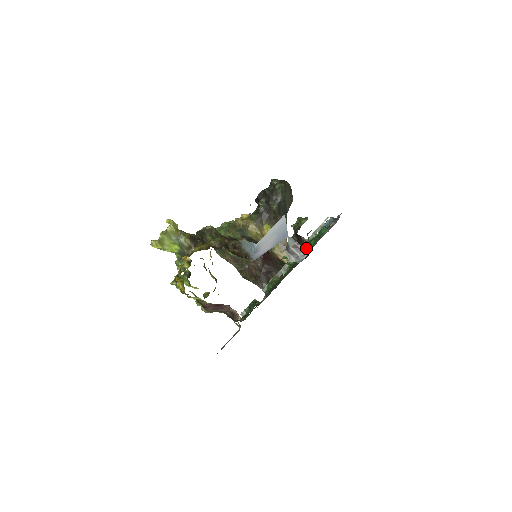
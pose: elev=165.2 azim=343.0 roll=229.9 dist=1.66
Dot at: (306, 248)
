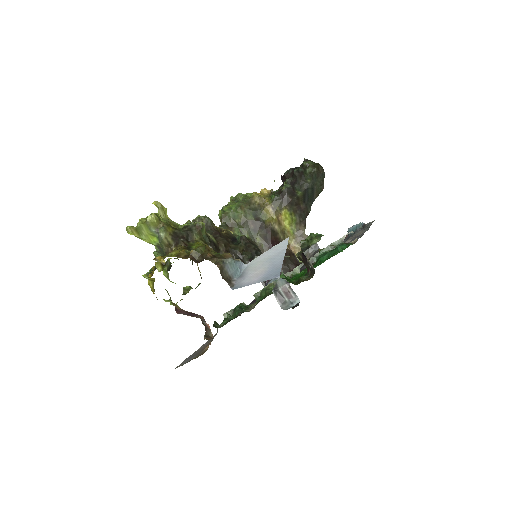
Dot at: (310, 272)
